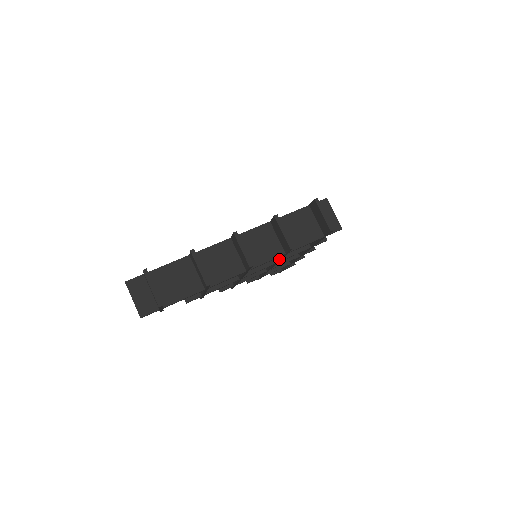
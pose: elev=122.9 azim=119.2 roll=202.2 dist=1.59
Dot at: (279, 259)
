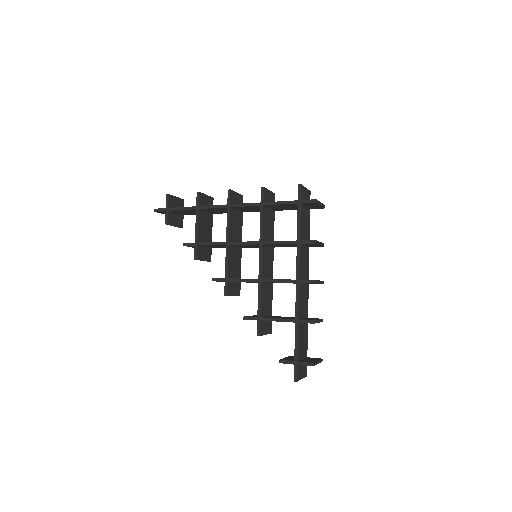
Dot at: occluded
